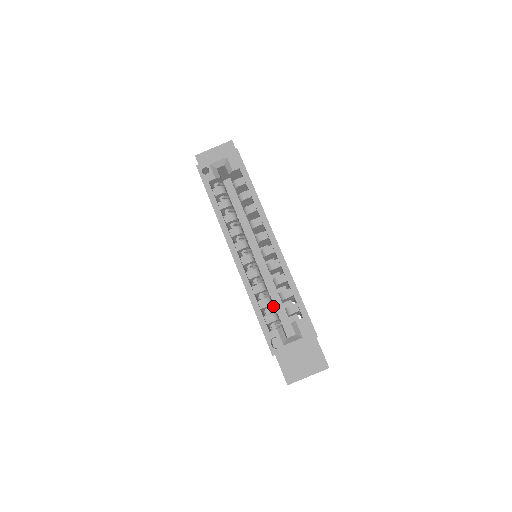
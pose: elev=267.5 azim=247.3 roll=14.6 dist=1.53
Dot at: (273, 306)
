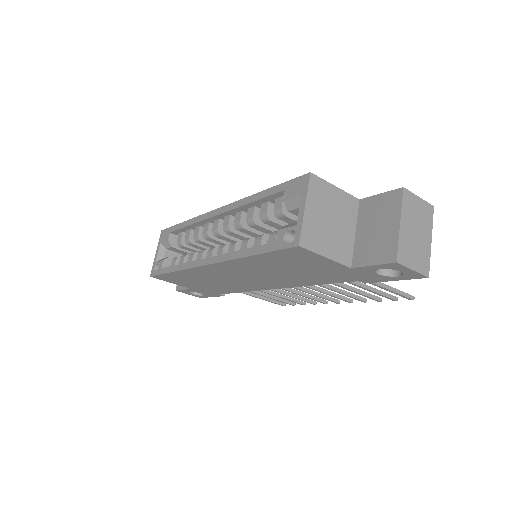
Dot at: occluded
